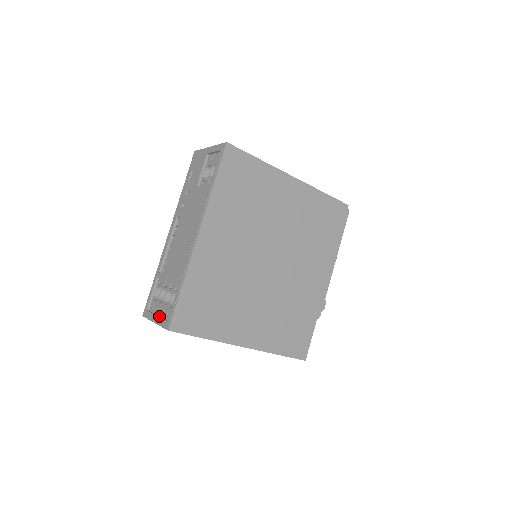
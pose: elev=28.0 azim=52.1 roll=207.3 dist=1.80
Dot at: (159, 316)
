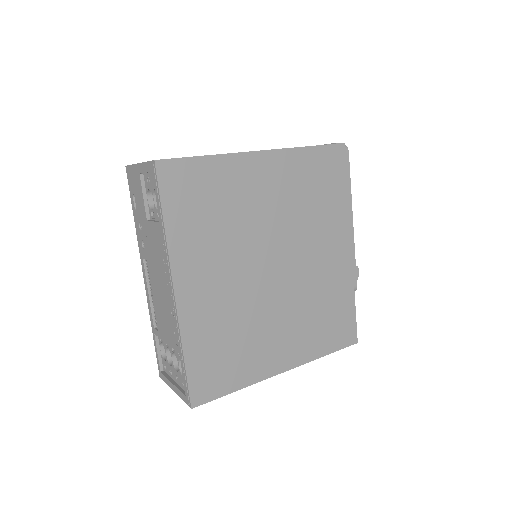
Dot at: (175, 384)
